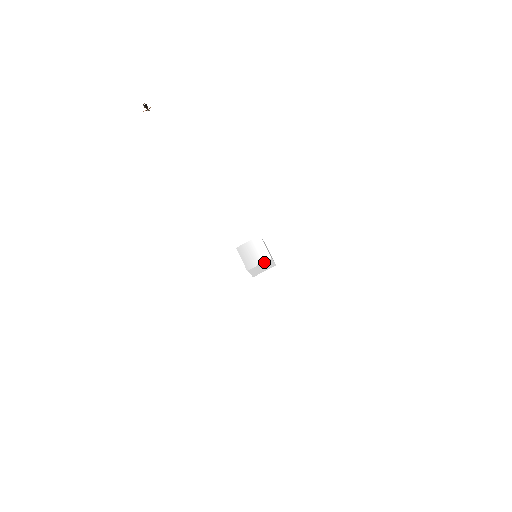
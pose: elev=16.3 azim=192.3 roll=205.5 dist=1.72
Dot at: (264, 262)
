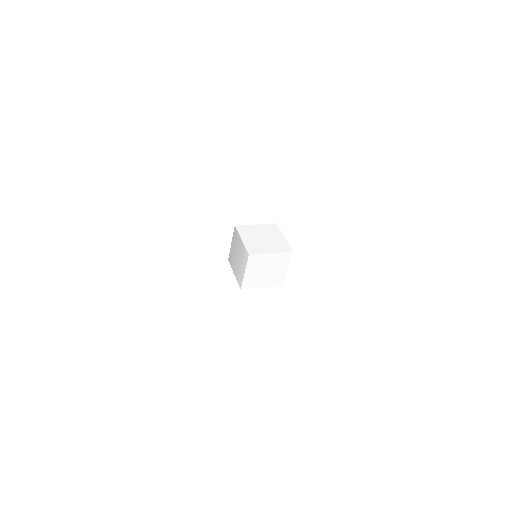
Dot at: occluded
